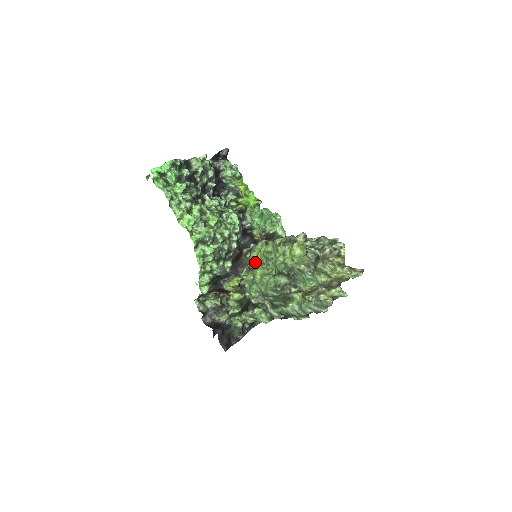
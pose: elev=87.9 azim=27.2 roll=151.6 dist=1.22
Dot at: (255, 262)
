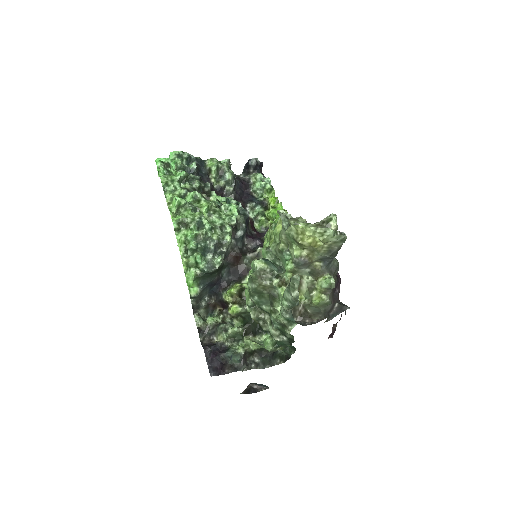
Dot at: occluded
